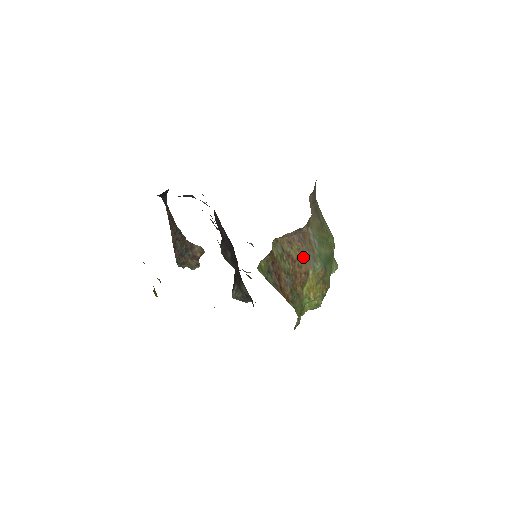
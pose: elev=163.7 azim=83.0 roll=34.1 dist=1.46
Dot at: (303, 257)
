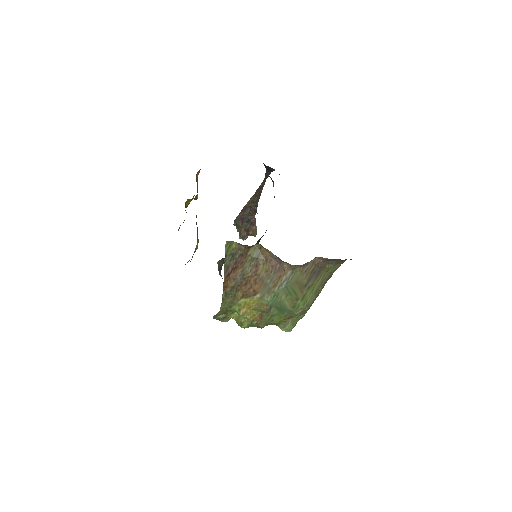
Dot at: (264, 279)
